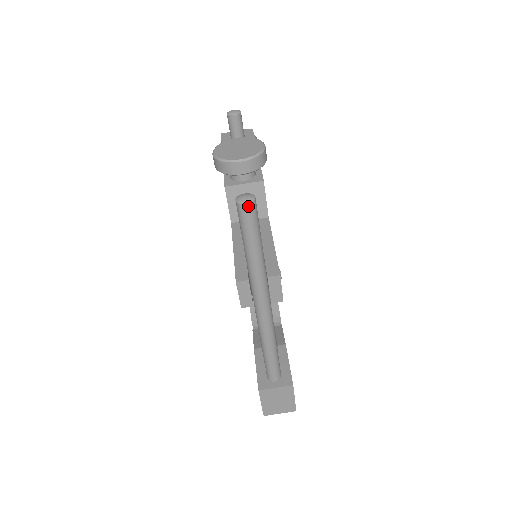
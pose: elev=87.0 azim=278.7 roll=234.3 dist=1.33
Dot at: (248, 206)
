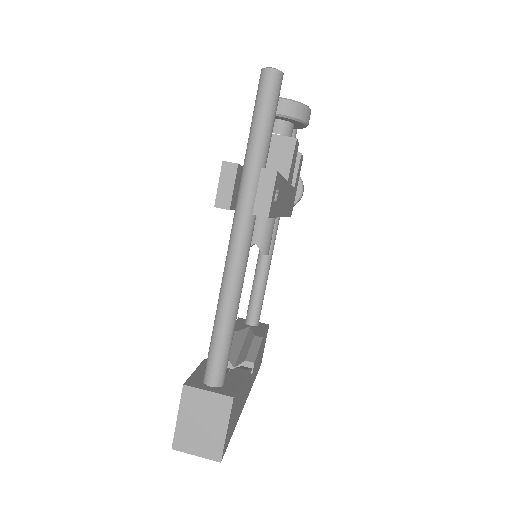
Dot at: (272, 72)
